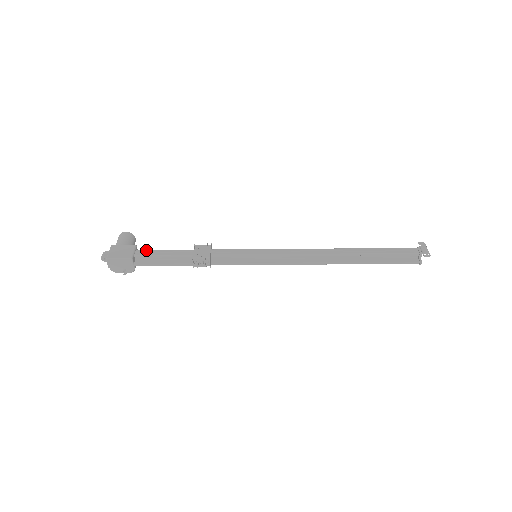
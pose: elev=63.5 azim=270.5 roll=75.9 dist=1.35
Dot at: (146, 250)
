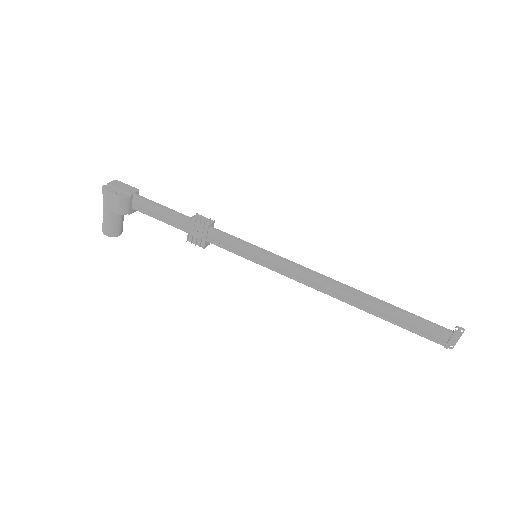
Dot at: occluded
